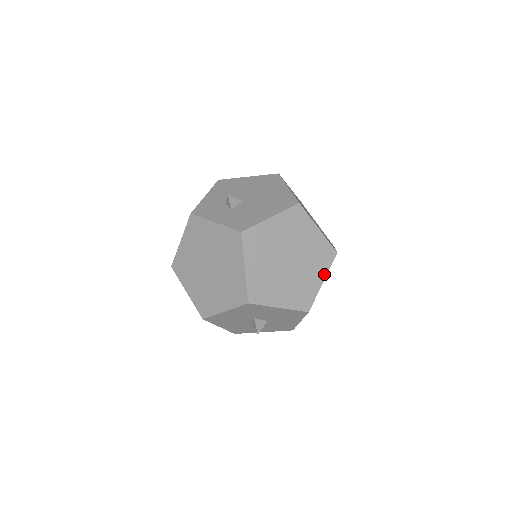
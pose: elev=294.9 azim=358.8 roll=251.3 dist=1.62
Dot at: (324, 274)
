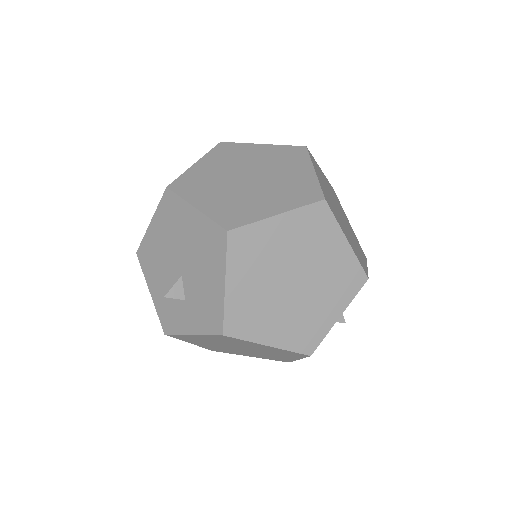
Dot at: (339, 234)
